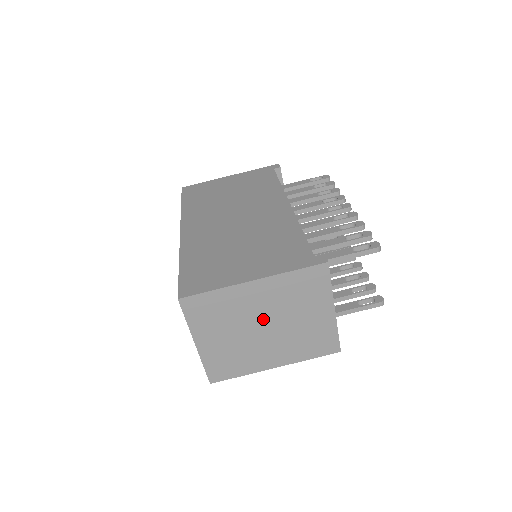
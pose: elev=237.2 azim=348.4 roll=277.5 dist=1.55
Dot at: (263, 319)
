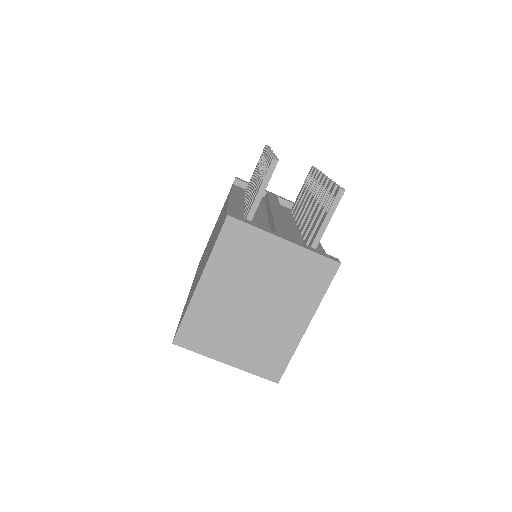
Dot at: (244, 300)
